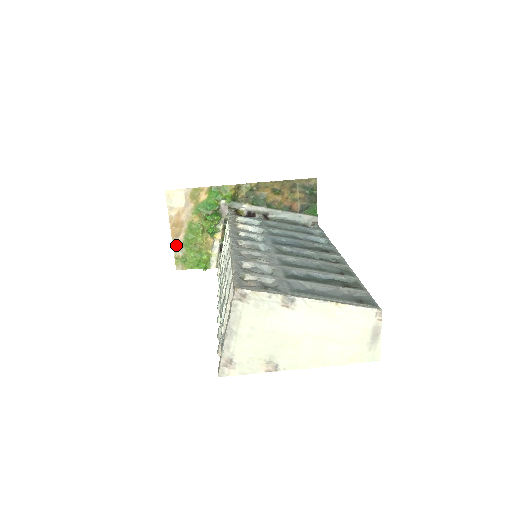
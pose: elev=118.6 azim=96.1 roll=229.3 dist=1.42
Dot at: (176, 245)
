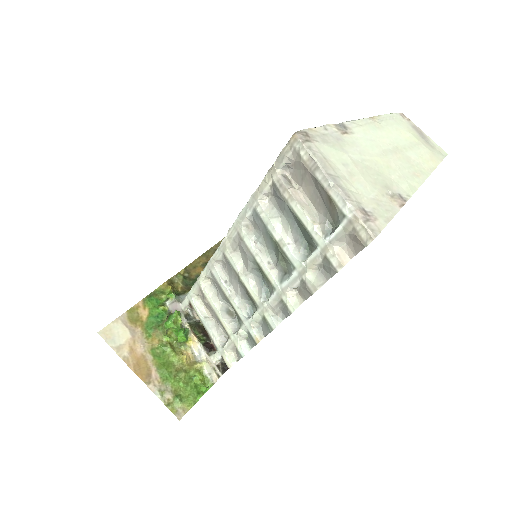
Dot at: (156, 388)
